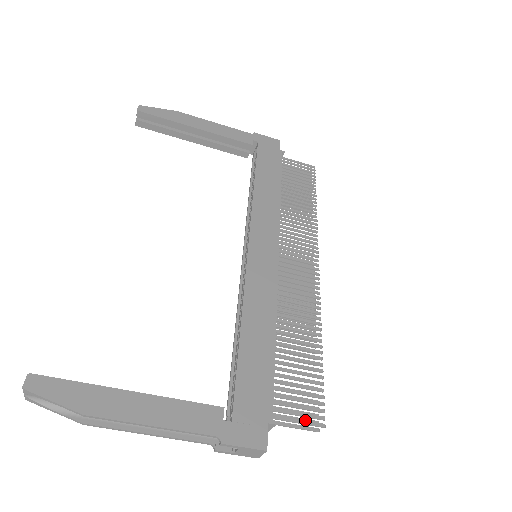
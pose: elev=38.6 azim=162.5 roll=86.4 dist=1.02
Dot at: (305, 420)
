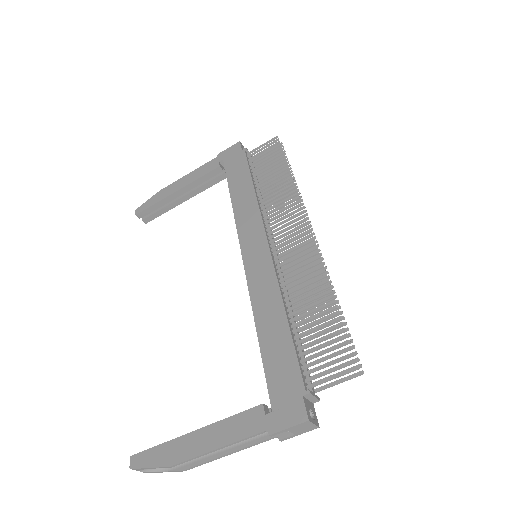
Dot at: (338, 373)
